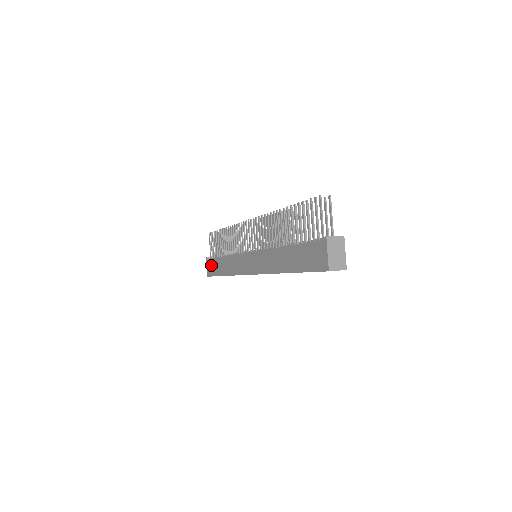
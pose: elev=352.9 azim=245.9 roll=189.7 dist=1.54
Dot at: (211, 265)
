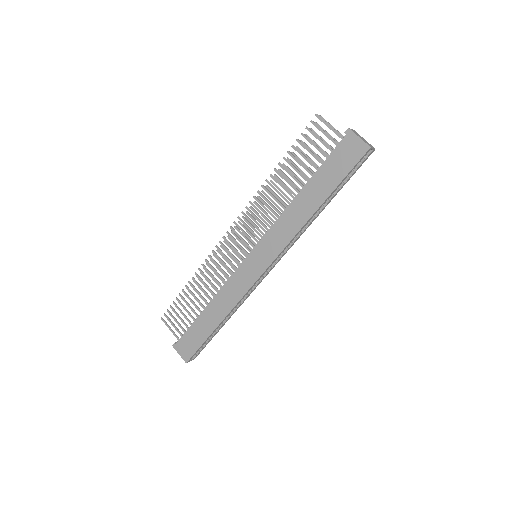
Dot at: (187, 341)
